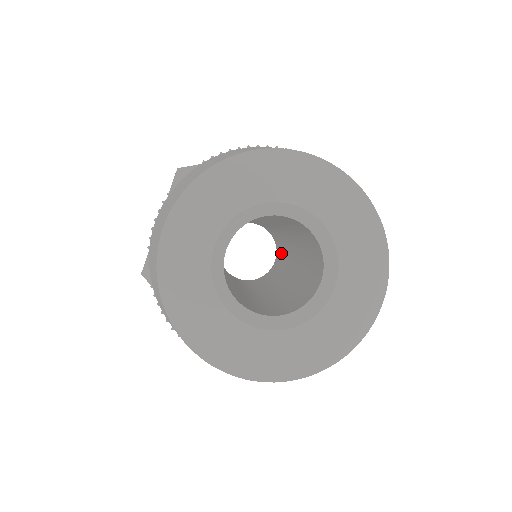
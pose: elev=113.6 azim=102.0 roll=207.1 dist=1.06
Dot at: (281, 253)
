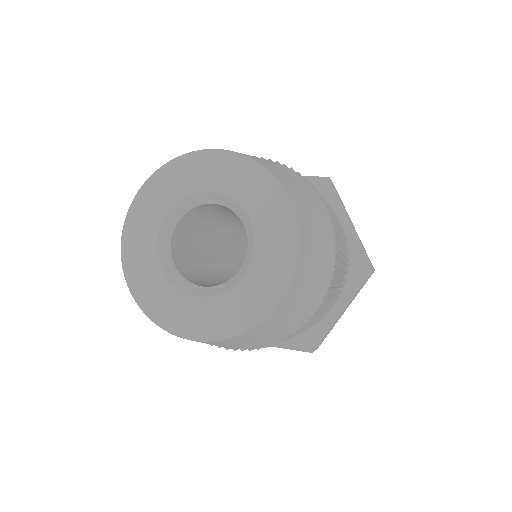
Dot at: occluded
